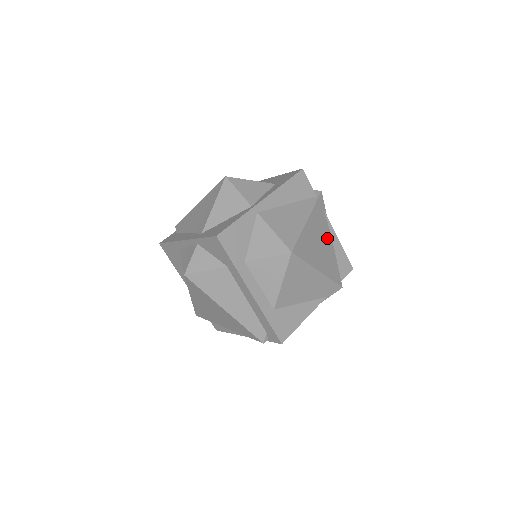
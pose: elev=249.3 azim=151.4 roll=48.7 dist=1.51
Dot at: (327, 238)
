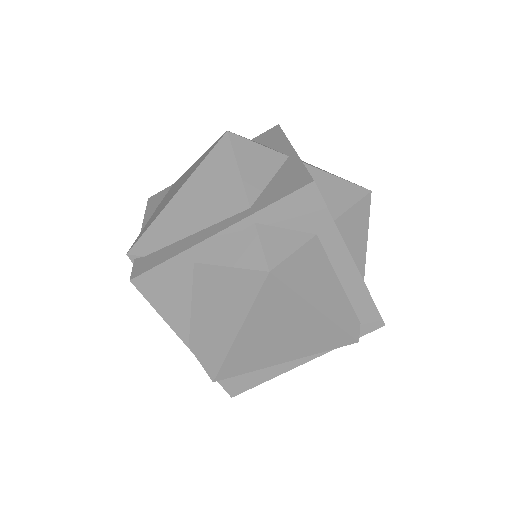
Dot at: occluded
